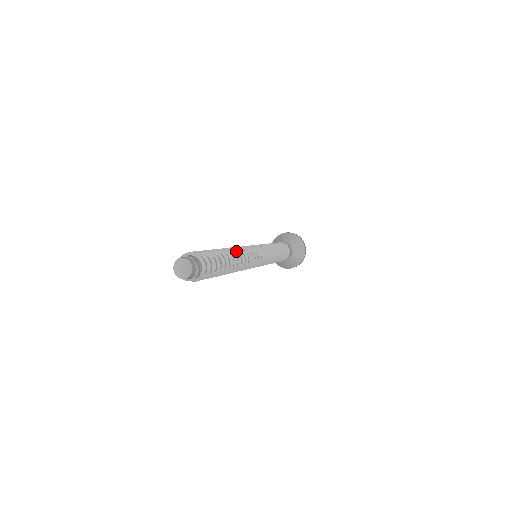
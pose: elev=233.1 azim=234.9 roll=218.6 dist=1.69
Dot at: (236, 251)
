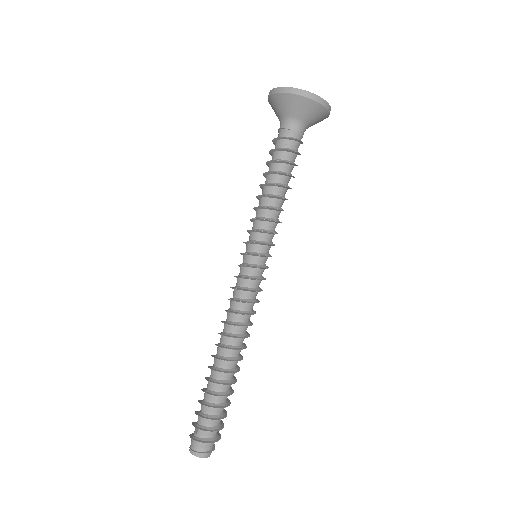
Dot at: (229, 349)
